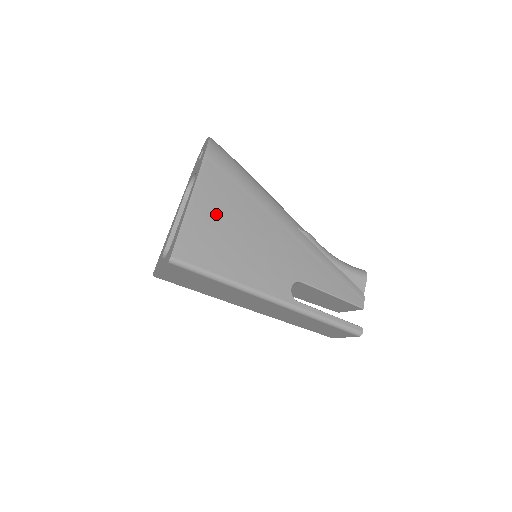
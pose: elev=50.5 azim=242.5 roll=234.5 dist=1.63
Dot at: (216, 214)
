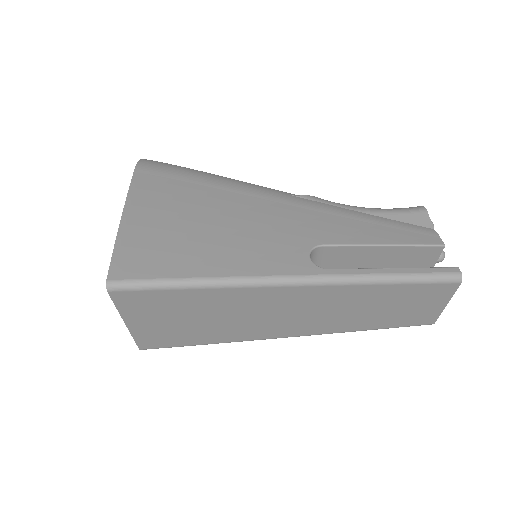
Dot at: (163, 216)
